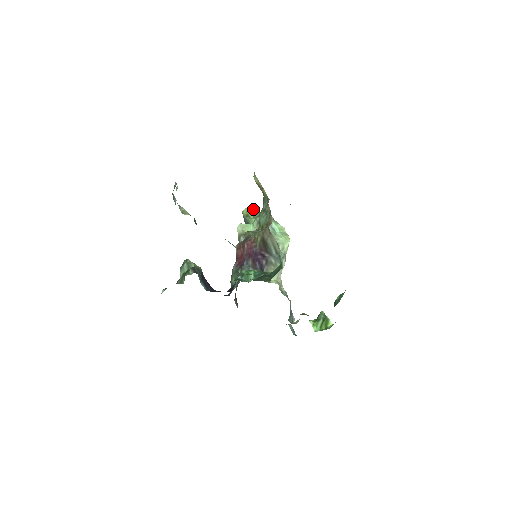
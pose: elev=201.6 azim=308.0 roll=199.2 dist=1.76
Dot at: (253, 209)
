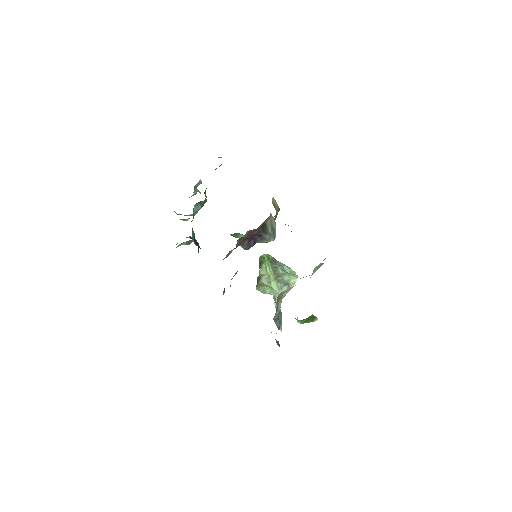
Dot at: (270, 255)
